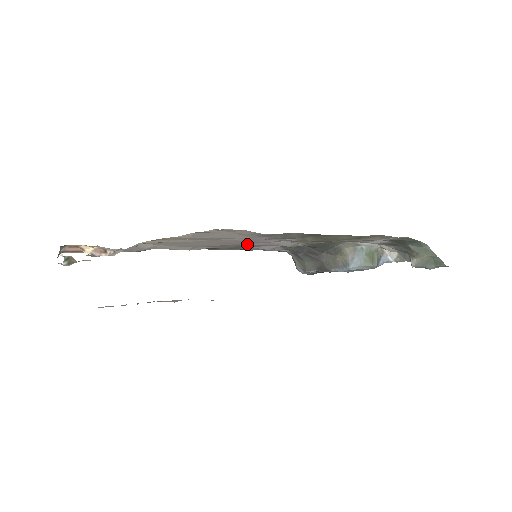
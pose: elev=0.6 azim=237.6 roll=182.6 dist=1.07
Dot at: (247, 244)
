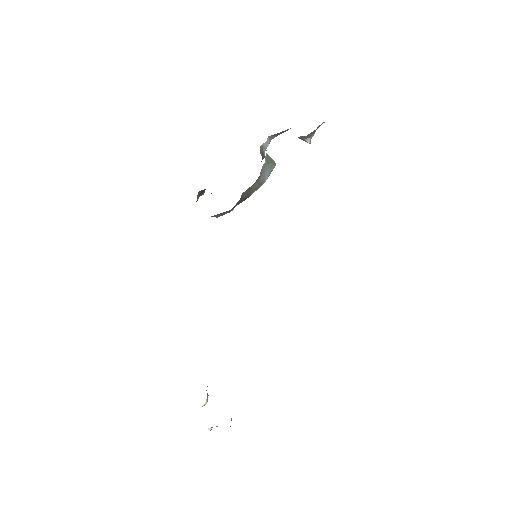
Dot at: occluded
